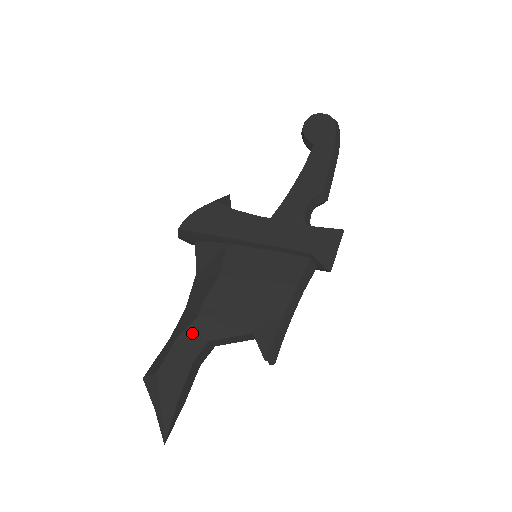
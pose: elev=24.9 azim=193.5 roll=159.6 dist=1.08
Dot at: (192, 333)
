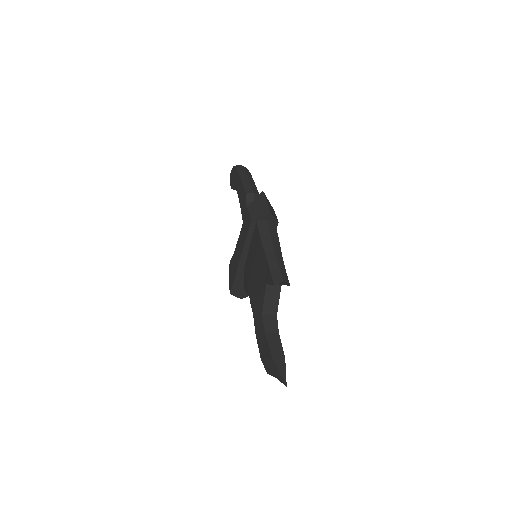
Dot at: (256, 322)
